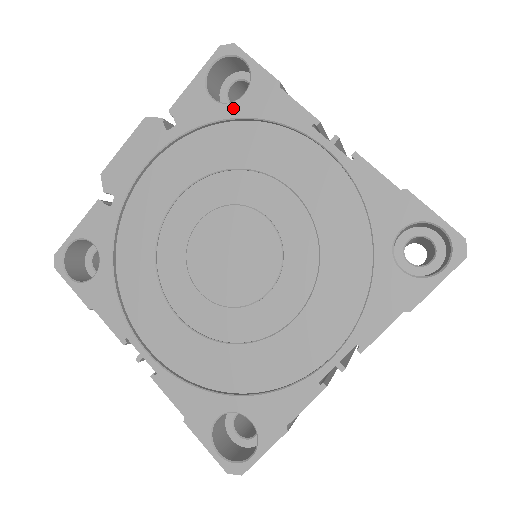
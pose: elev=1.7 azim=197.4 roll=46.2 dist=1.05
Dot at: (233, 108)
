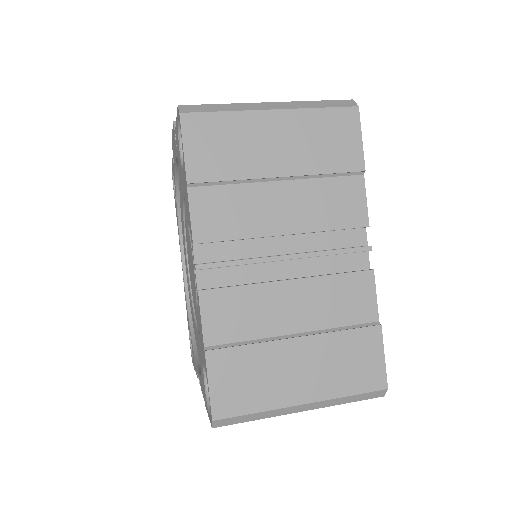
Dot at: (182, 171)
